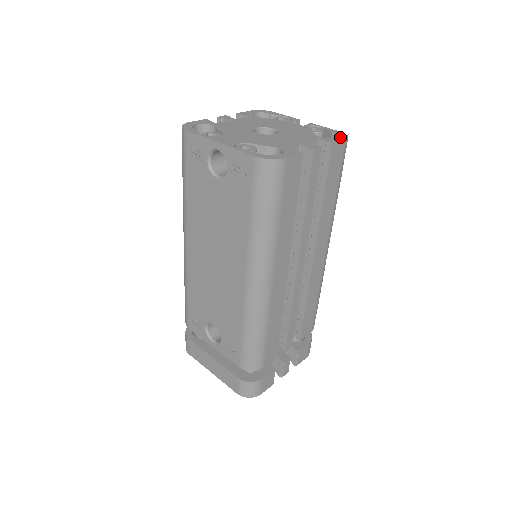
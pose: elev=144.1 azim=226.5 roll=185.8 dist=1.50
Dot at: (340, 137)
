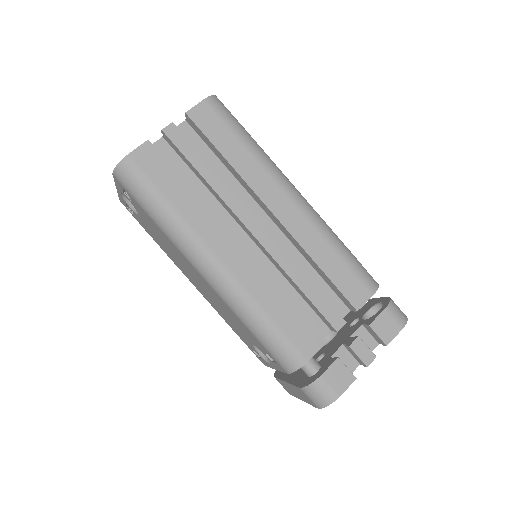
Dot at: occluded
